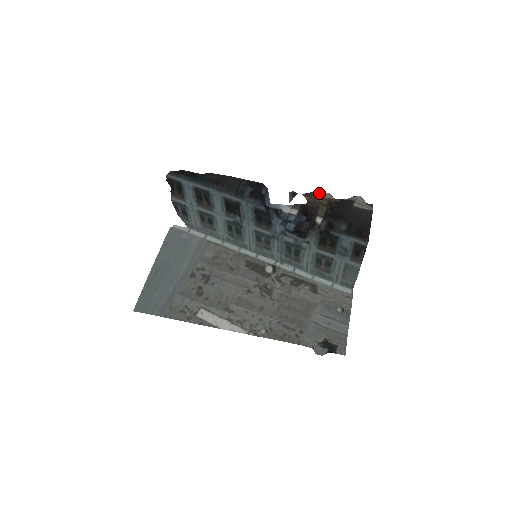
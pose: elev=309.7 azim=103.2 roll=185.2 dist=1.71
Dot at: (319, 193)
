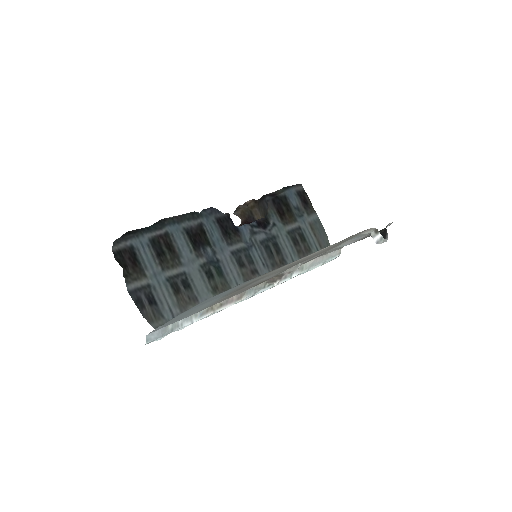
Dot at: (242, 205)
